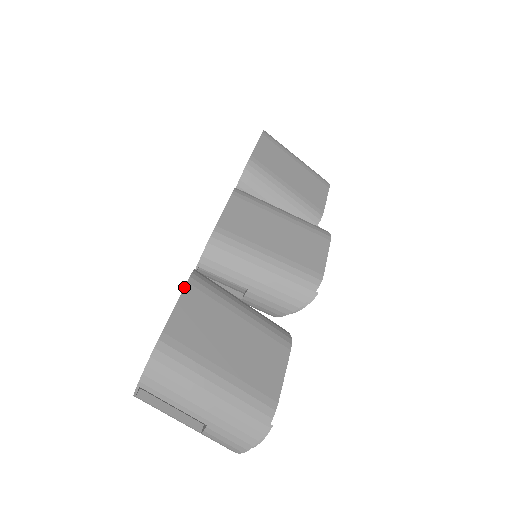
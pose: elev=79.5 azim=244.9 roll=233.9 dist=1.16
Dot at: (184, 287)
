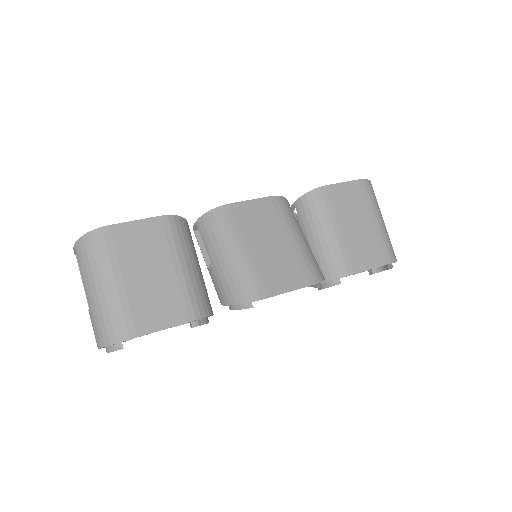
Dot at: occluded
